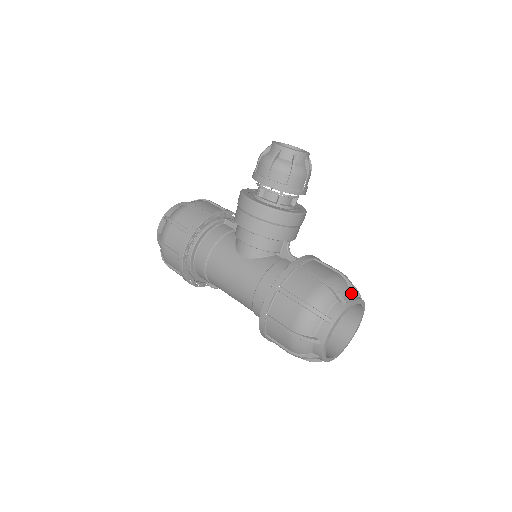
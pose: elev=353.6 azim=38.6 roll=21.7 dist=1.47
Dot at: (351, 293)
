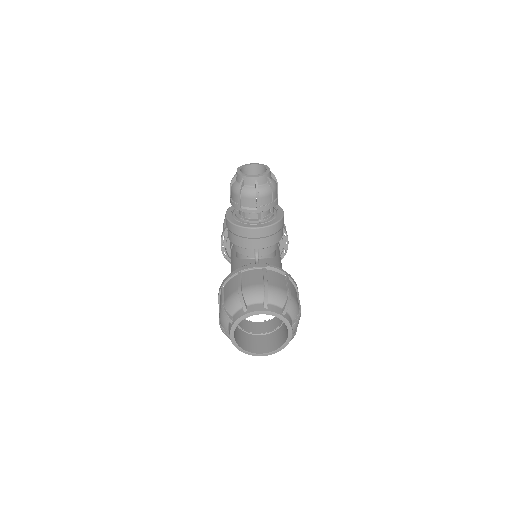
Dot at: (263, 304)
